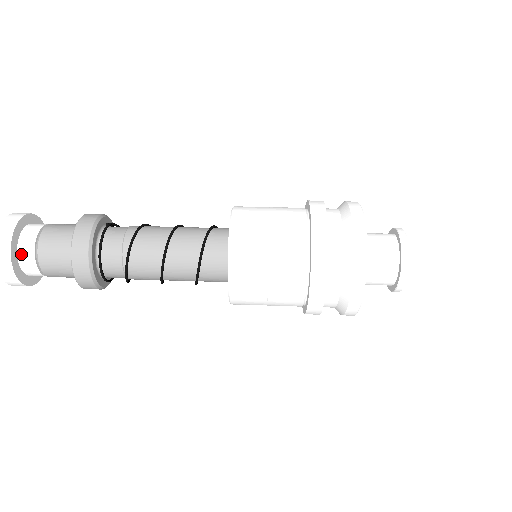
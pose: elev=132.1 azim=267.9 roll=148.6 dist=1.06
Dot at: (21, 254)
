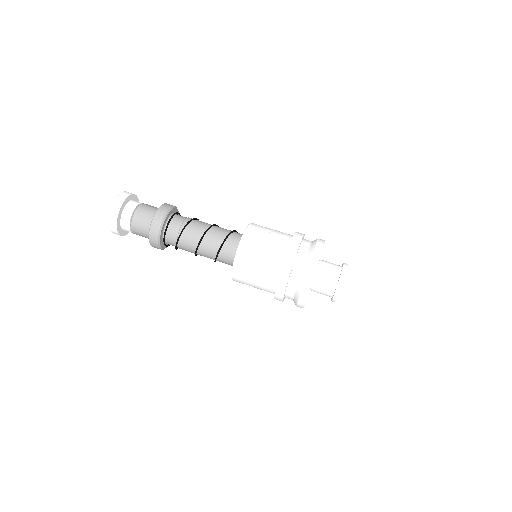
Dot at: (125, 211)
